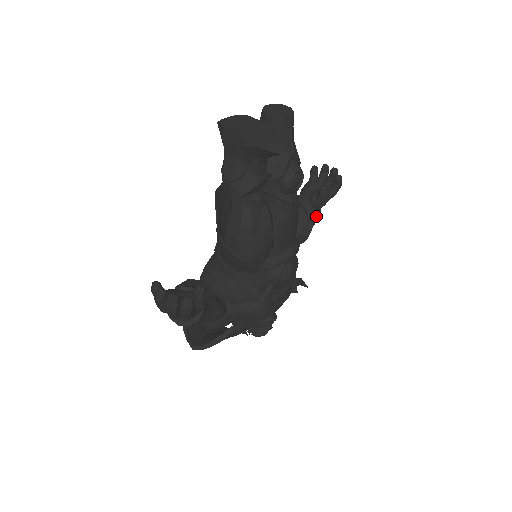
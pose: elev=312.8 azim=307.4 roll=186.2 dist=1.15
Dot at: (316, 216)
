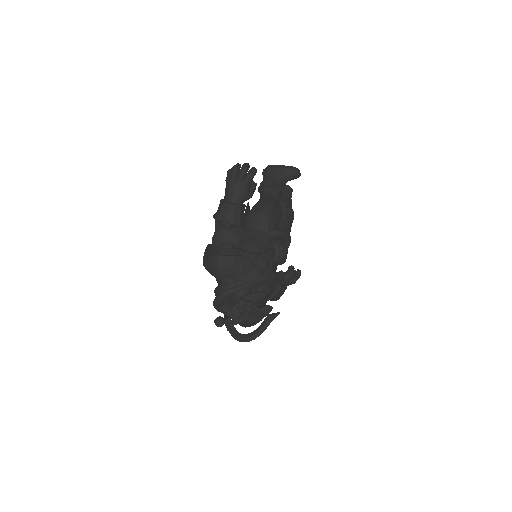
Dot at: (285, 282)
